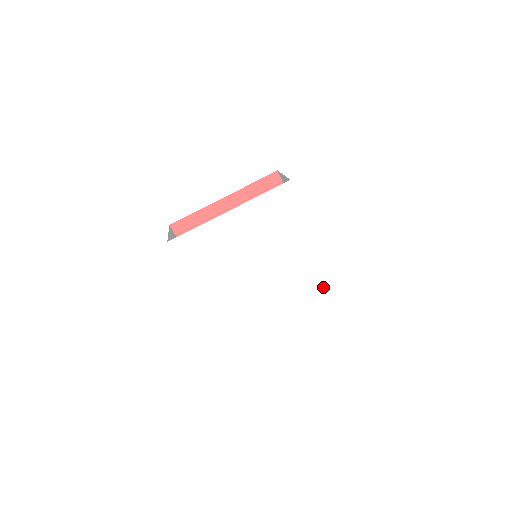
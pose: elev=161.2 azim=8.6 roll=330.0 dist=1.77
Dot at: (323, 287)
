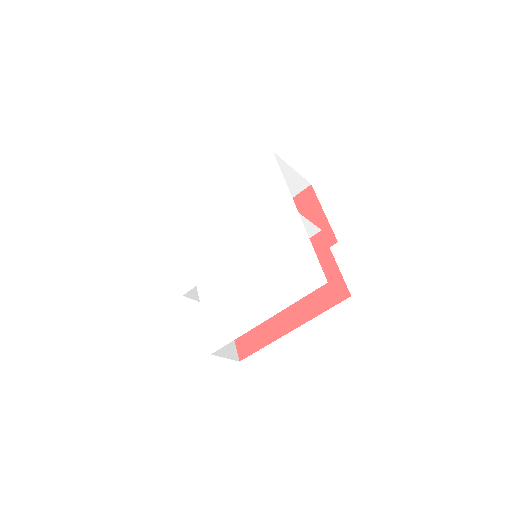
Dot at: (302, 268)
